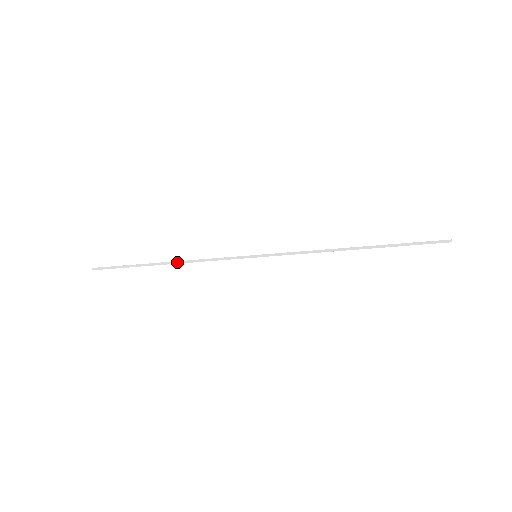
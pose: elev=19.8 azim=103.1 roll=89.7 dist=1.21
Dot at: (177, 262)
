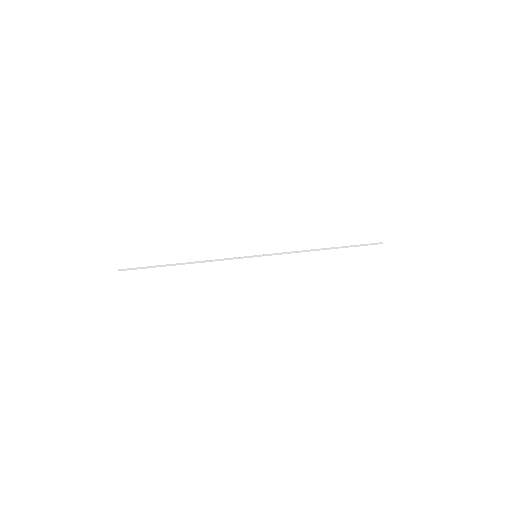
Dot at: (194, 262)
